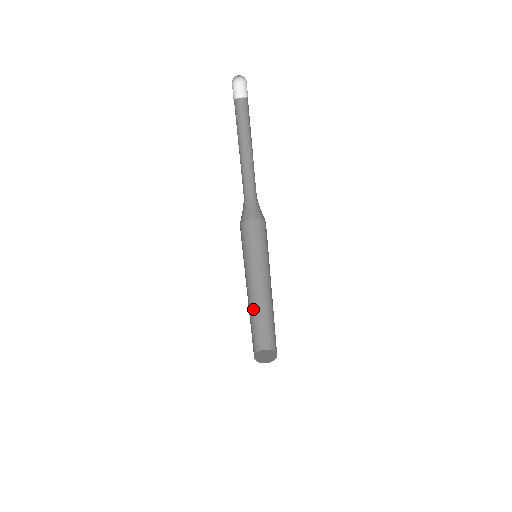
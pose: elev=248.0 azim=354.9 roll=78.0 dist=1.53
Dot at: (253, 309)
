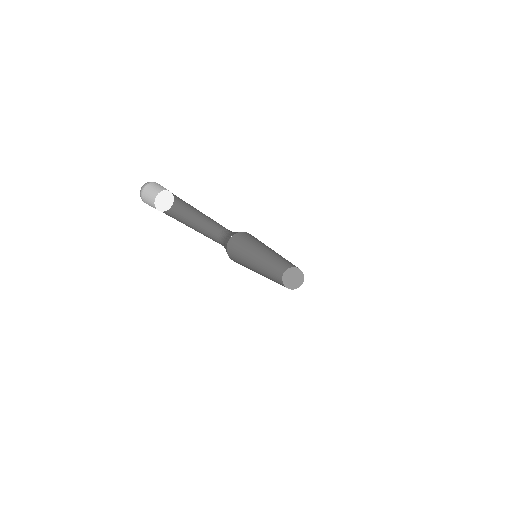
Dot at: (269, 261)
